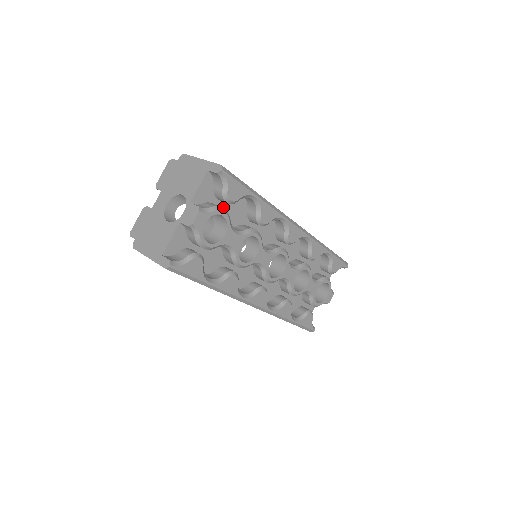
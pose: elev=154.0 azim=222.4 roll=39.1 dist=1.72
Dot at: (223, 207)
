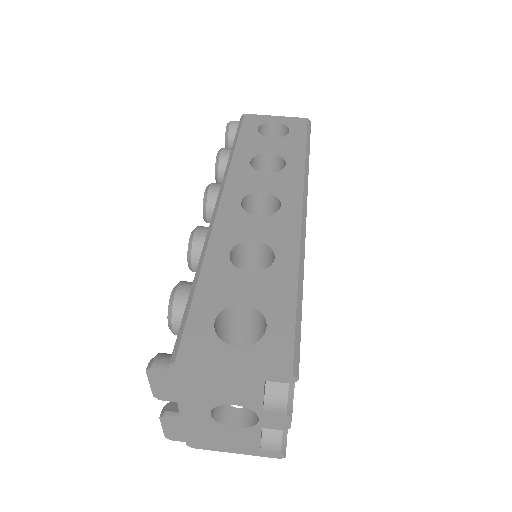
Dot at: occluded
